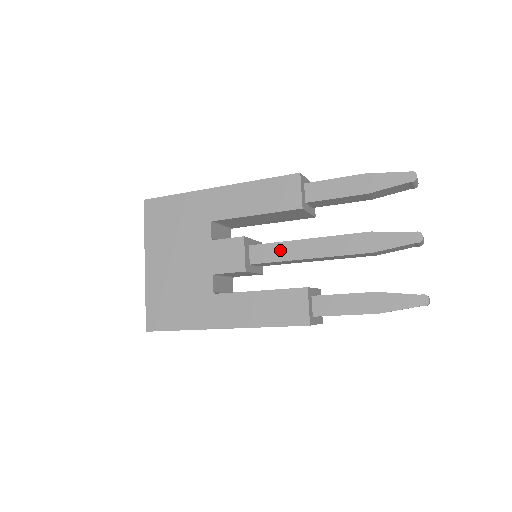
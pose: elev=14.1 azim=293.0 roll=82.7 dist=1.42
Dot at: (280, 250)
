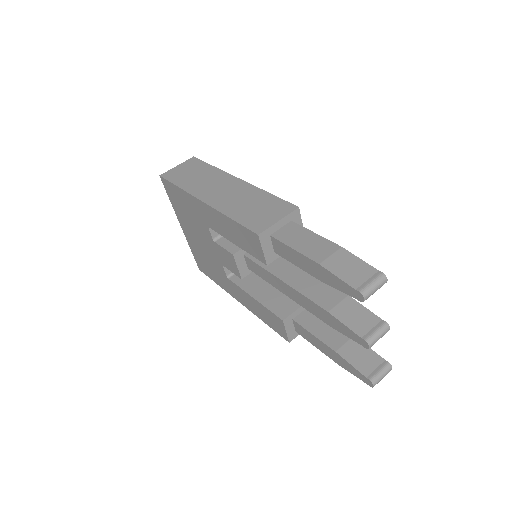
Dot at: (265, 274)
